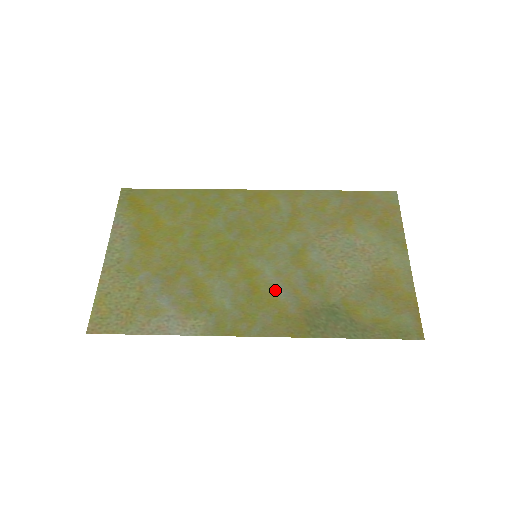
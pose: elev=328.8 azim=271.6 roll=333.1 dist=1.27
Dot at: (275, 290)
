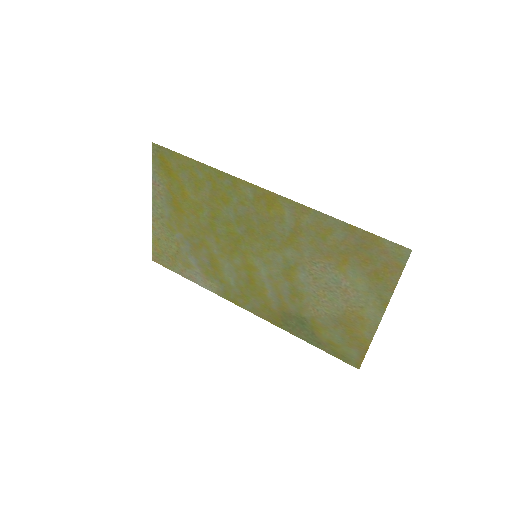
Dot at: (265, 288)
